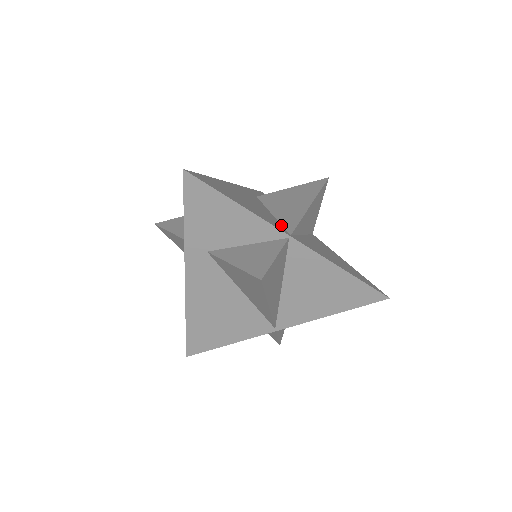
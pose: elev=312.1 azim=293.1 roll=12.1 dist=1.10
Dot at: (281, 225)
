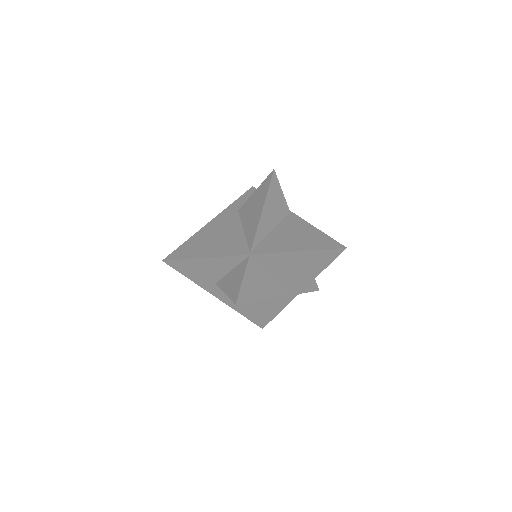
Dot at: occluded
